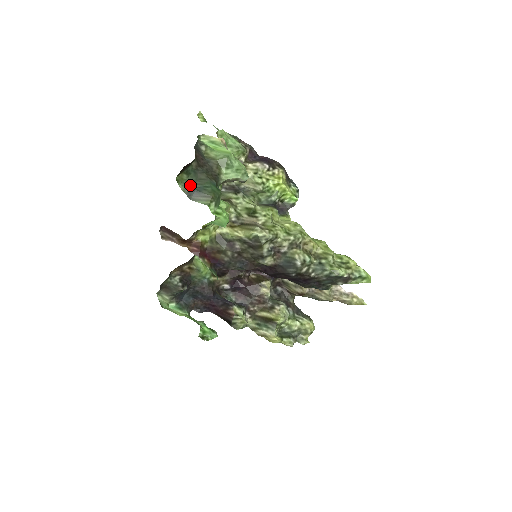
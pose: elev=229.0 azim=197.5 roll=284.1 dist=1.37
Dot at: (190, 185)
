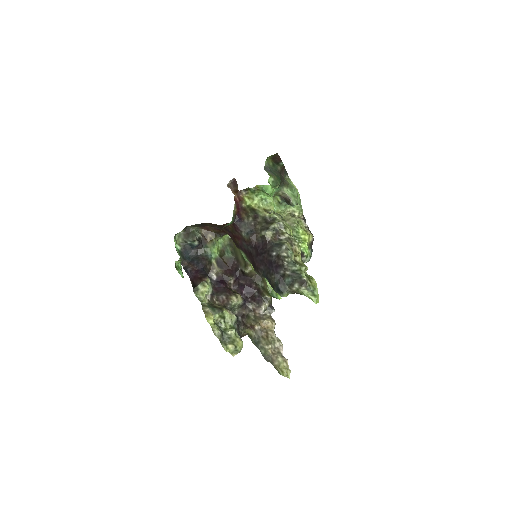
Dot at: (270, 167)
